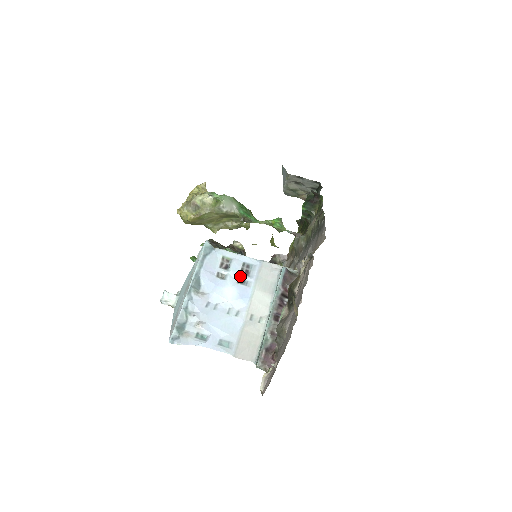
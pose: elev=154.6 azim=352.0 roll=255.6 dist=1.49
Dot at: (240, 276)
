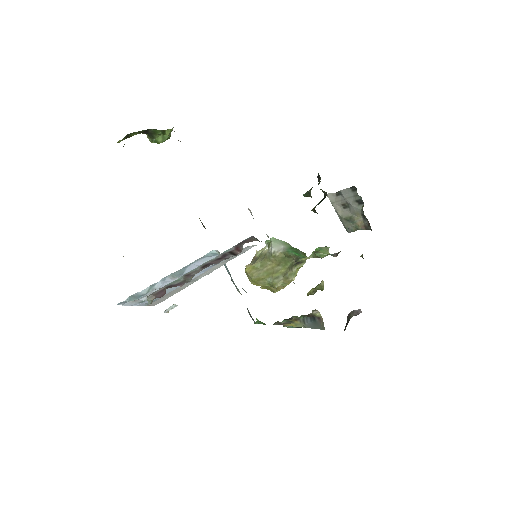
Dot at: occluded
